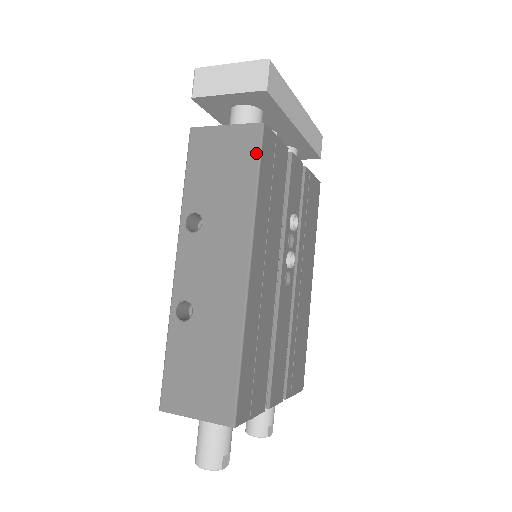
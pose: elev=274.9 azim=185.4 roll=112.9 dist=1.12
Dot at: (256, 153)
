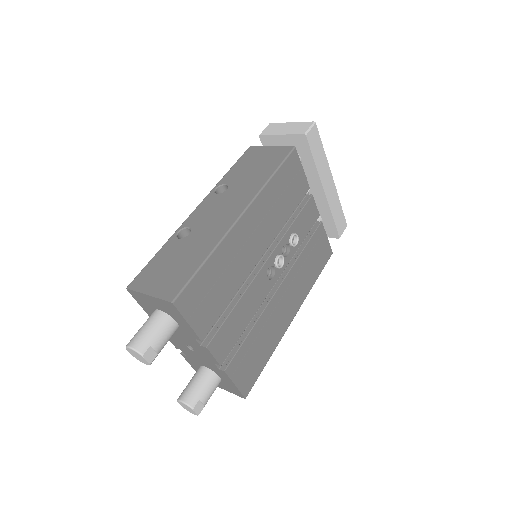
Dot at: (282, 159)
